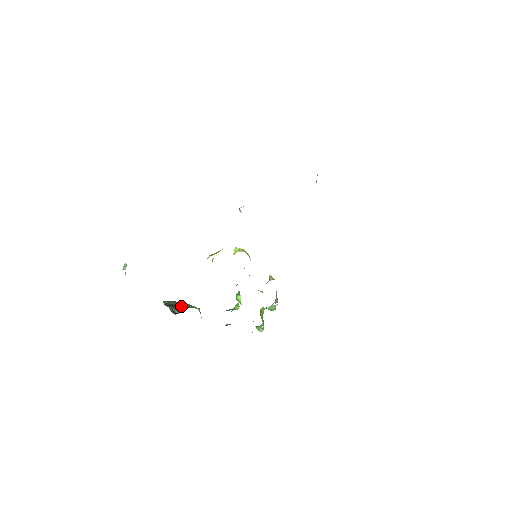
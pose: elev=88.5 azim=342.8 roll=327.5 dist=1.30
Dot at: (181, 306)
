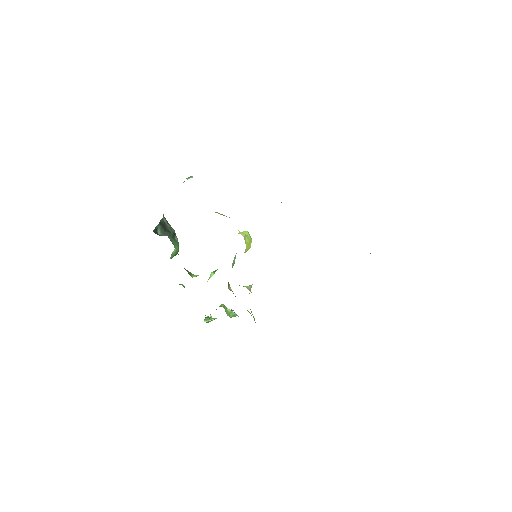
Dot at: (169, 233)
